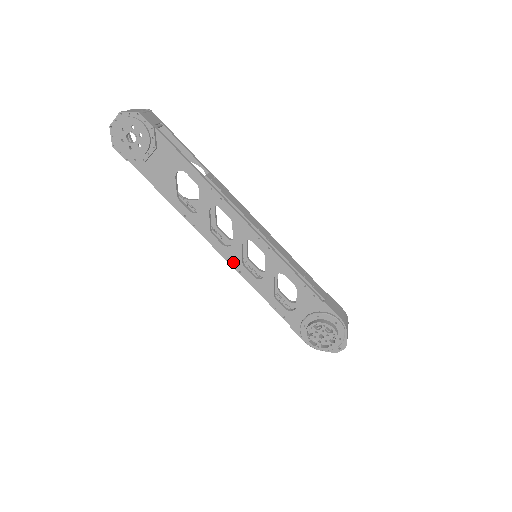
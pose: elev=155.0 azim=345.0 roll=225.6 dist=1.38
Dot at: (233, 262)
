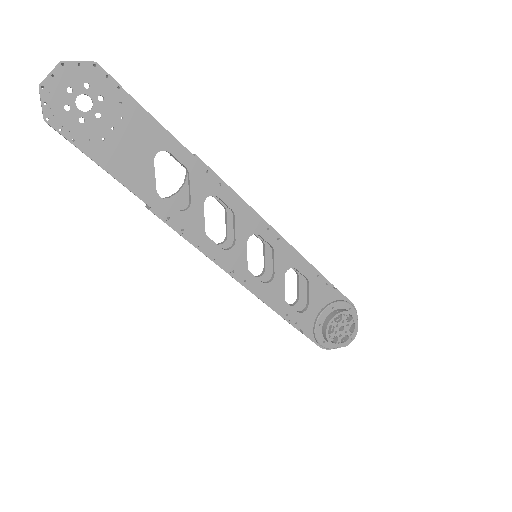
Dot at: (236, 269)
